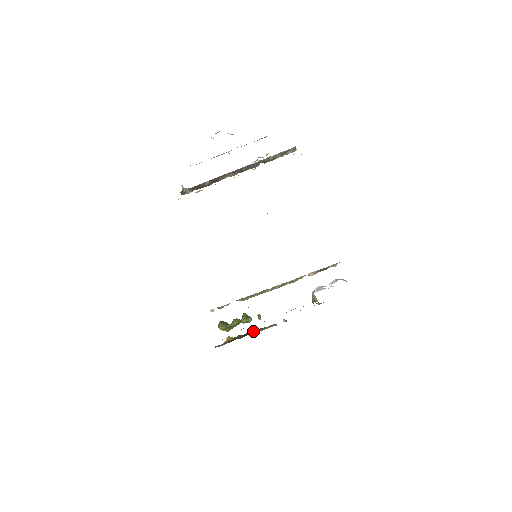
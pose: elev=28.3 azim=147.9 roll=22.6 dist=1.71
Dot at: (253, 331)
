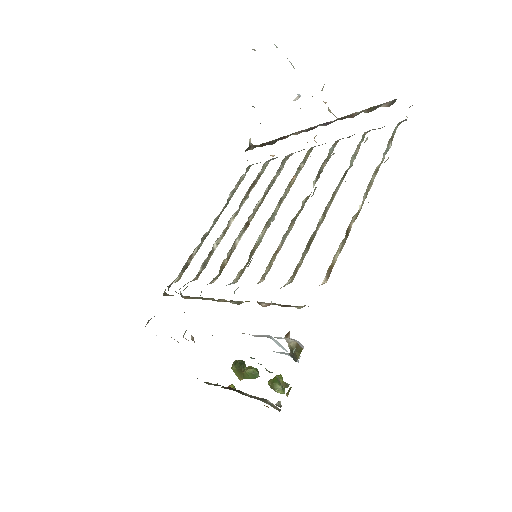
Dot at: occluded
